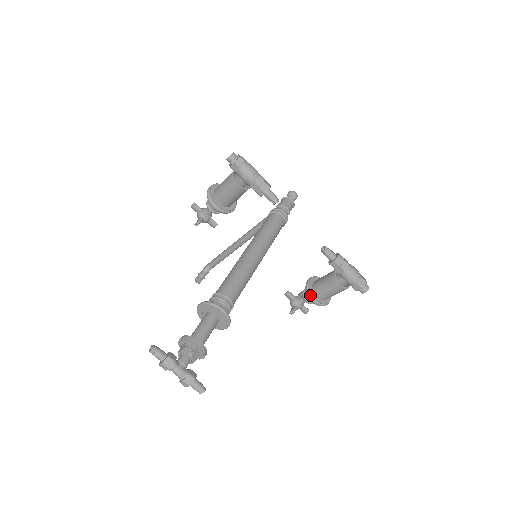
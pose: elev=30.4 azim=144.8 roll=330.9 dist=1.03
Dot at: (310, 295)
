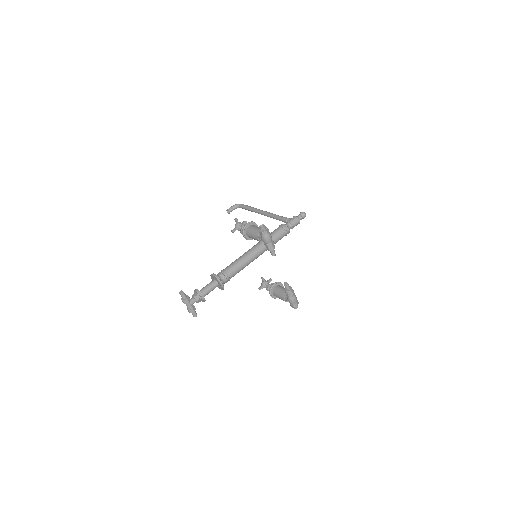
Dot at: (270, 292)
